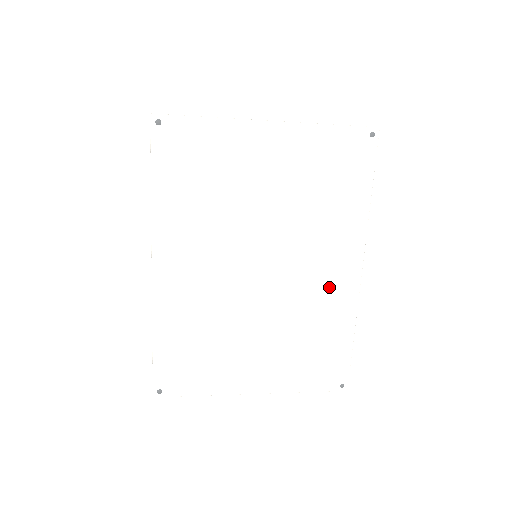
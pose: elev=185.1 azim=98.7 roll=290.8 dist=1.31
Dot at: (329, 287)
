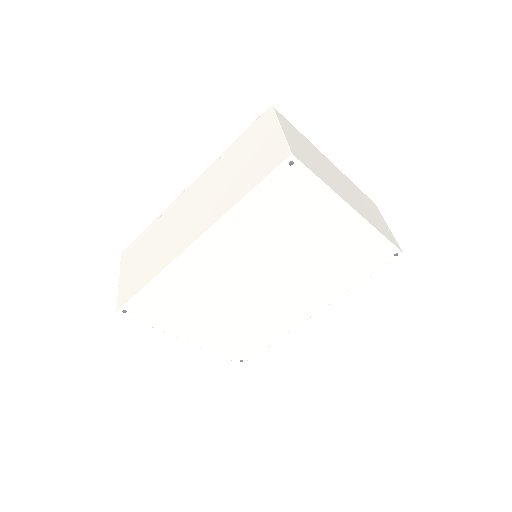
Dot at: (288, 313)
